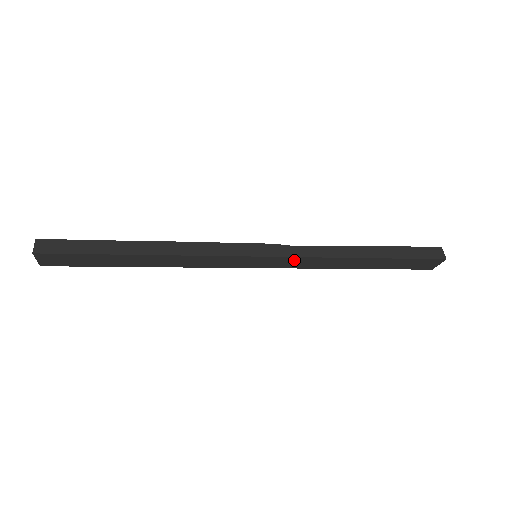
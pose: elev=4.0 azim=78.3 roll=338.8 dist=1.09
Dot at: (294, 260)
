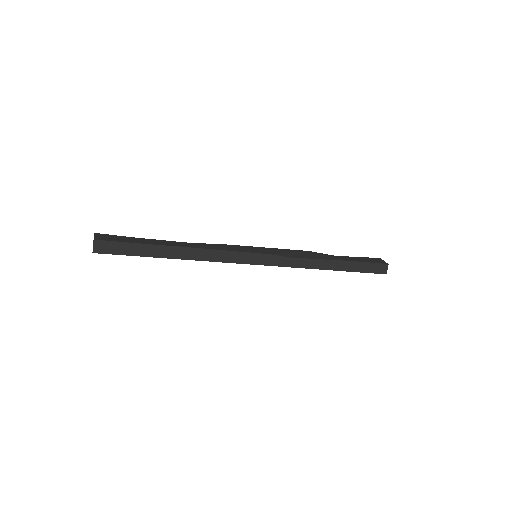
Dot at: occluded
